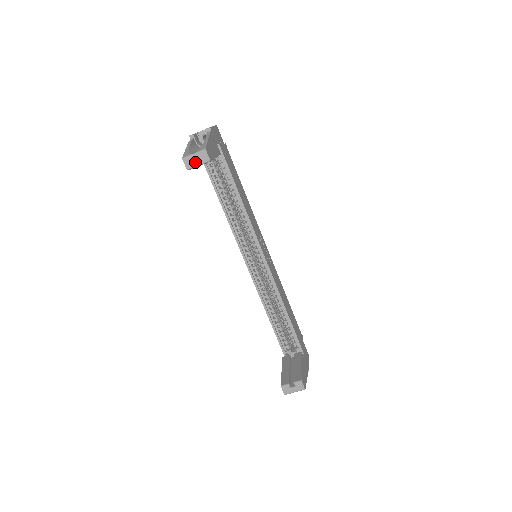
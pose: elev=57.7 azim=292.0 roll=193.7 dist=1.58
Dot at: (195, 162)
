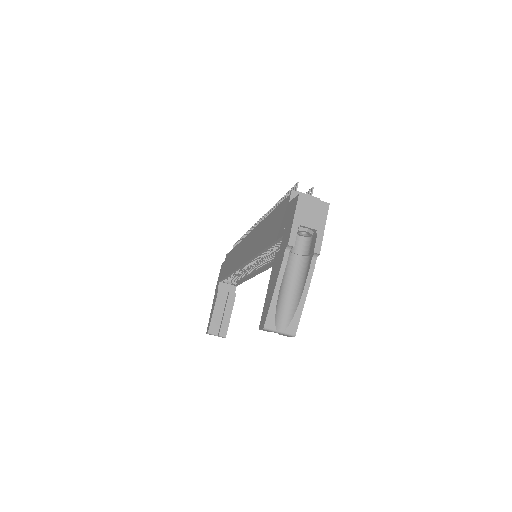
Dot at: occluded
